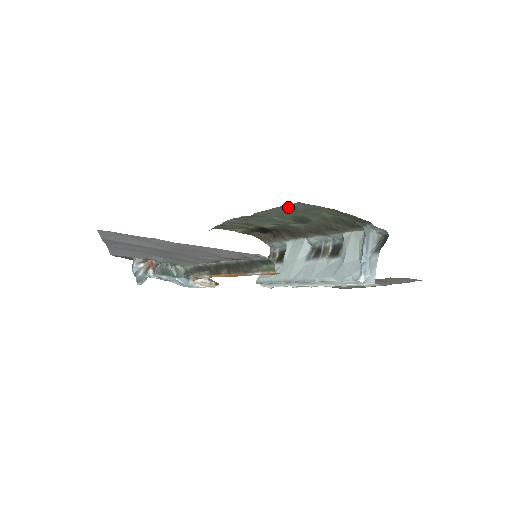
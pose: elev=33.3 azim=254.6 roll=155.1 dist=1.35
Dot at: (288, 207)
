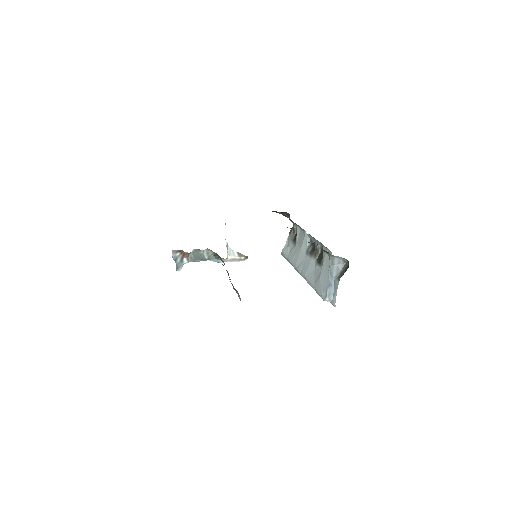
Dot at: occluded
